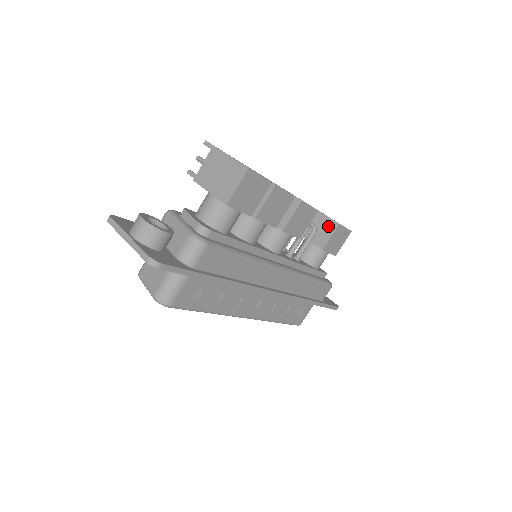
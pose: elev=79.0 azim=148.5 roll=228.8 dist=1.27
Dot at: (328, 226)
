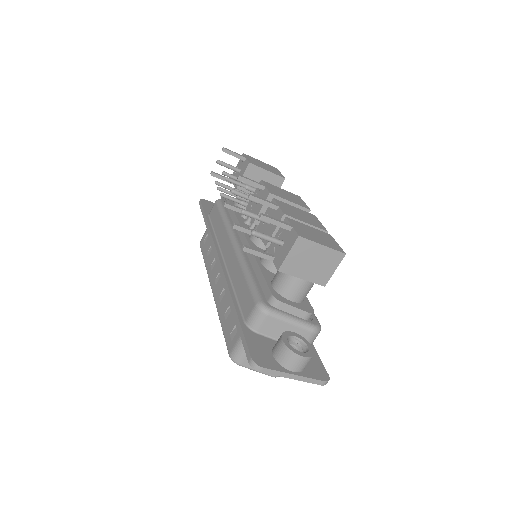
Dot at: (274, 182)
